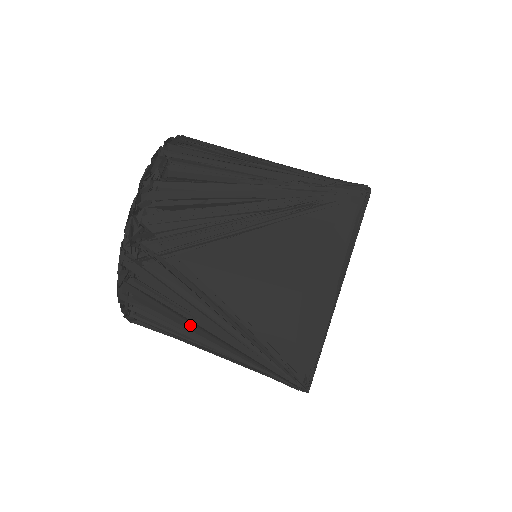
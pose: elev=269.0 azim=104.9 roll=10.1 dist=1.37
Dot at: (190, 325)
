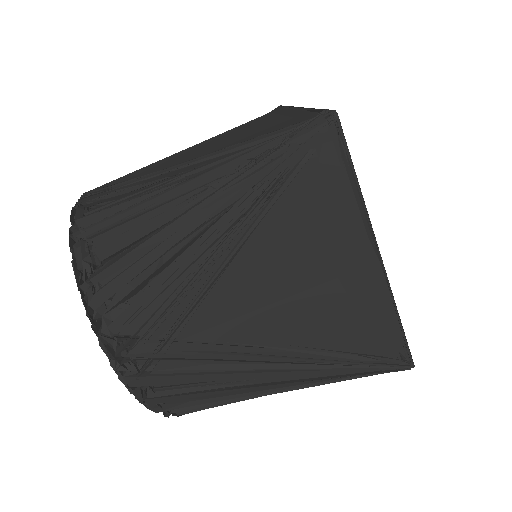
Dot at: (245, 389)
